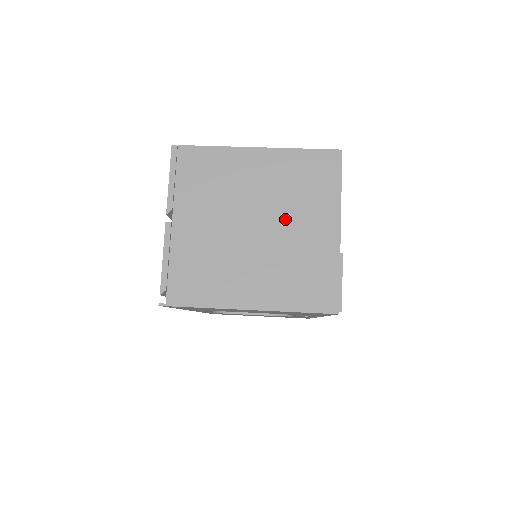
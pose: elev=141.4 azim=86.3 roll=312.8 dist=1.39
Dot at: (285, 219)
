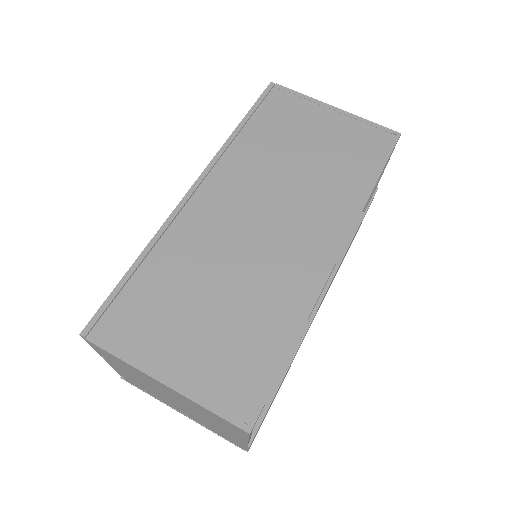
Dot at: (199, 415)
